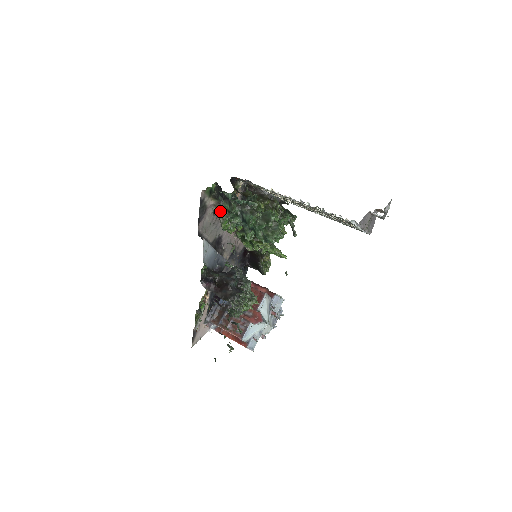
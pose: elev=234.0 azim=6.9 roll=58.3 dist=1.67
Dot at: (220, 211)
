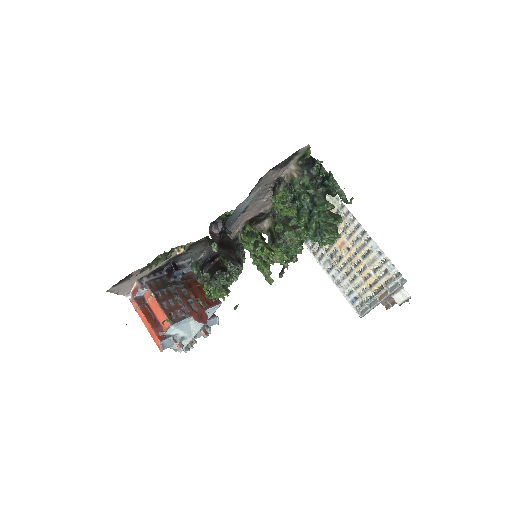
Dot at: (286, 182)
